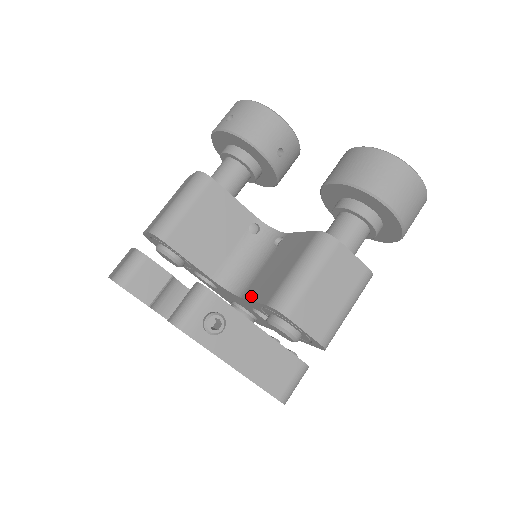
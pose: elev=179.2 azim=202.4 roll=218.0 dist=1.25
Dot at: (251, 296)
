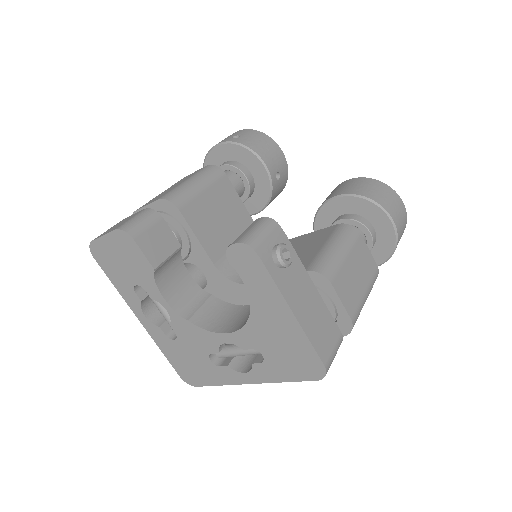
Dot at: occluded
